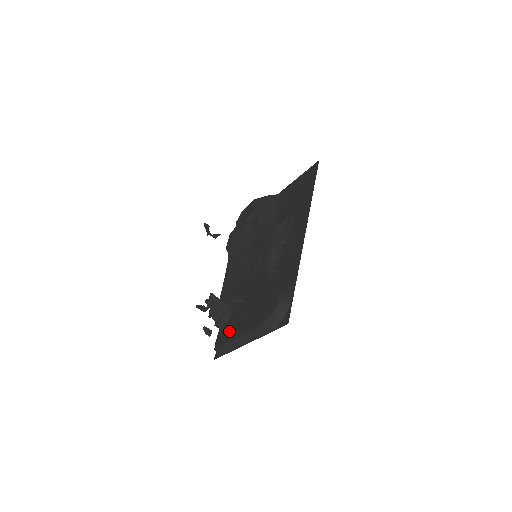
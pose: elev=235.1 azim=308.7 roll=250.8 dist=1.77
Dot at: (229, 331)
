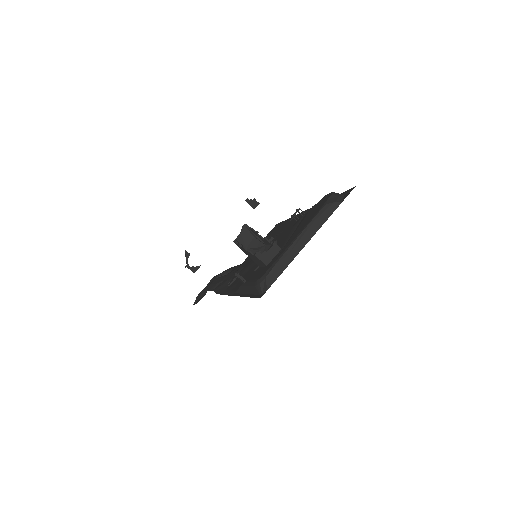
Dot at: (274, 257)
